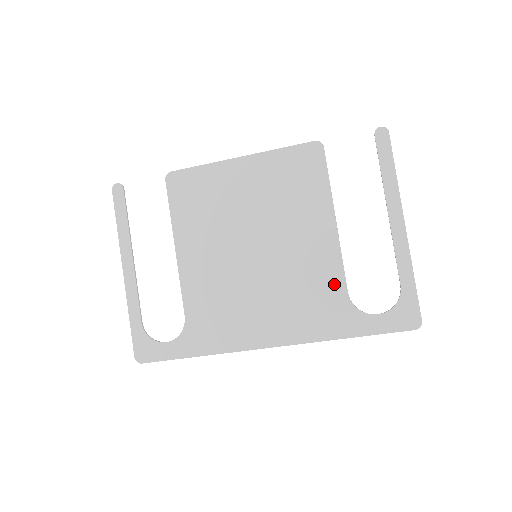
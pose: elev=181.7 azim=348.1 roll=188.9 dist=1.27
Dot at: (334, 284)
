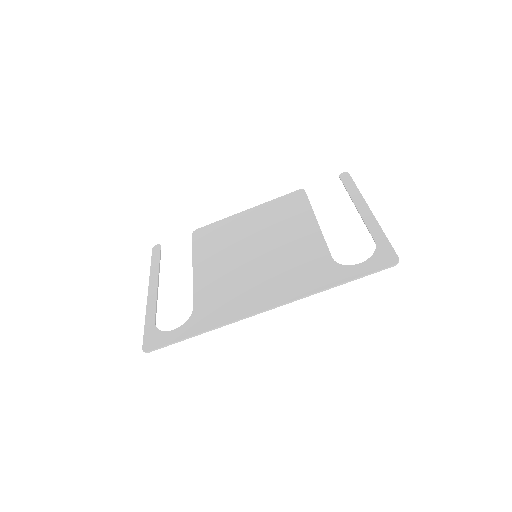
Dot at: (320, 255)
